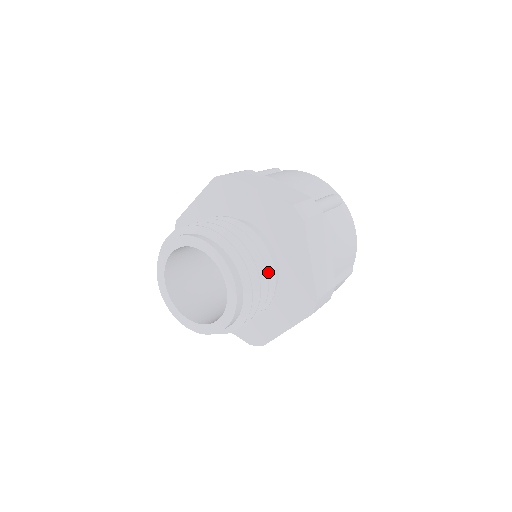
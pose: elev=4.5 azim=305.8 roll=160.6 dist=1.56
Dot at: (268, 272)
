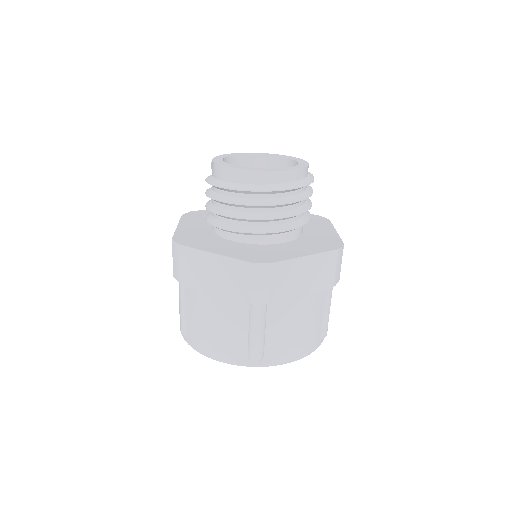
Dot at: (305, 212)
